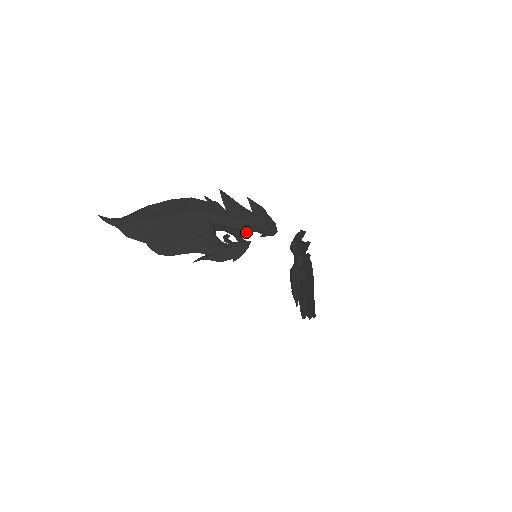
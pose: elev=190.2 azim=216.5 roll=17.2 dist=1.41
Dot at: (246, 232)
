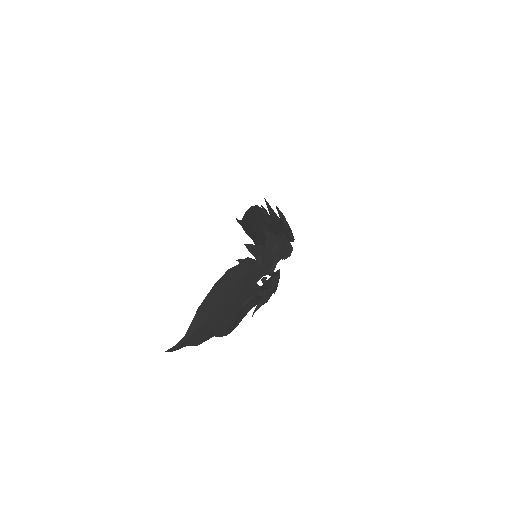
Dot at: (275, 265)
